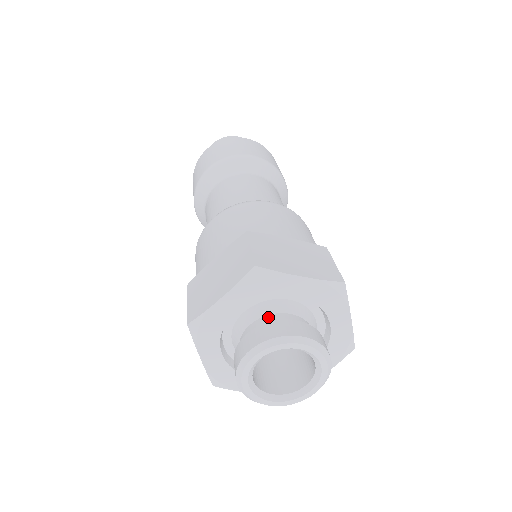
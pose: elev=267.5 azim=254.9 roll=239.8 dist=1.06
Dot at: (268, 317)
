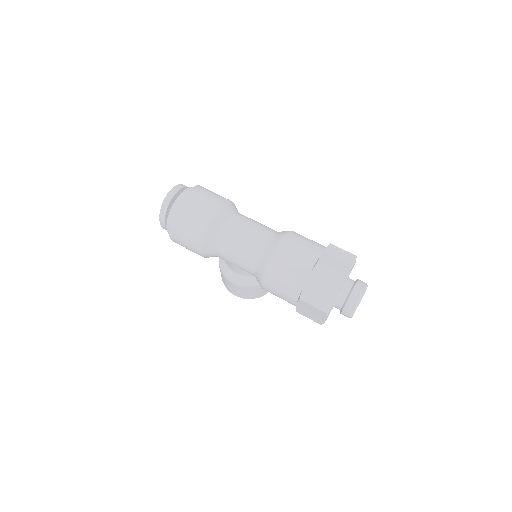
Dot at: (346, 288)
